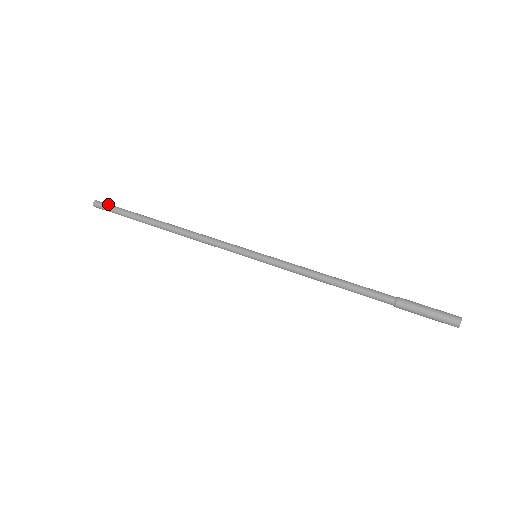
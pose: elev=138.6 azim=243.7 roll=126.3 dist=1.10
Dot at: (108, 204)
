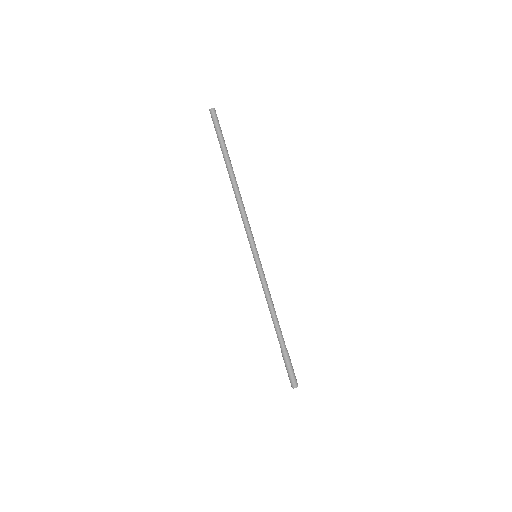
Dot at: (216, 122)
